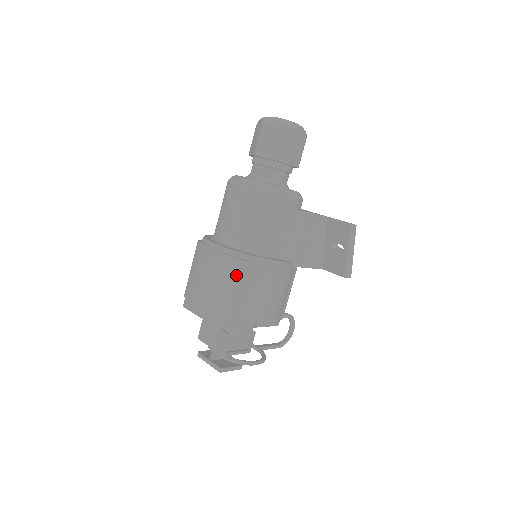
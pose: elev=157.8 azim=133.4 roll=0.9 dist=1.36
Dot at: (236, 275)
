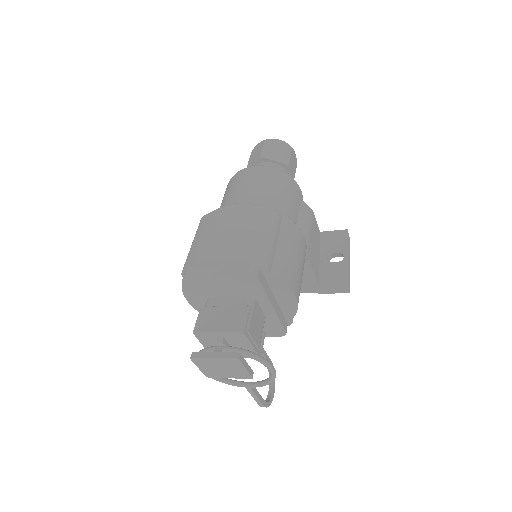
Dot at: (269, 222)
